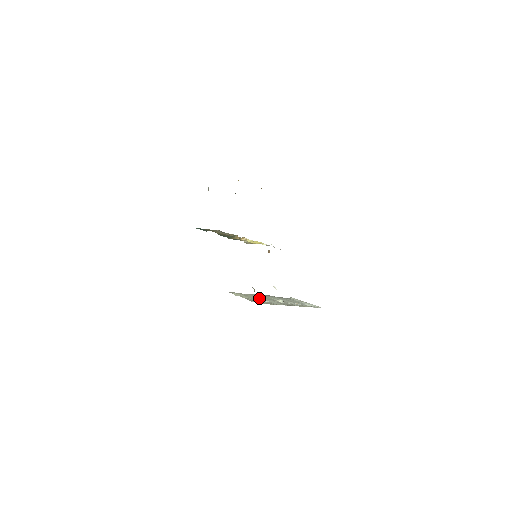
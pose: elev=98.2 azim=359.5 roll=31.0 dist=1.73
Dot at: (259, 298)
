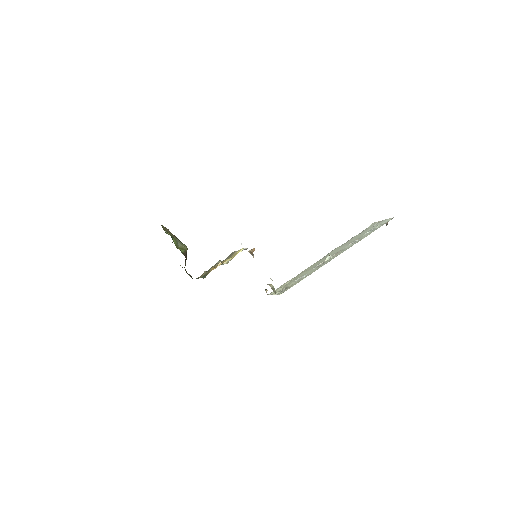
Dot at: (300, 276)
